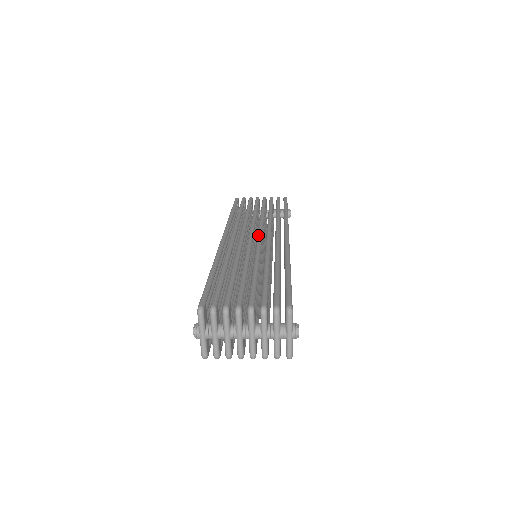
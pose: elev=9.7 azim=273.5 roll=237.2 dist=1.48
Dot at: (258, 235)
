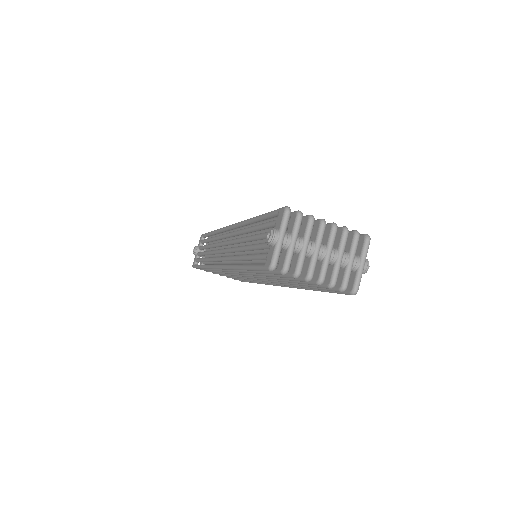
Dot at: occluded
